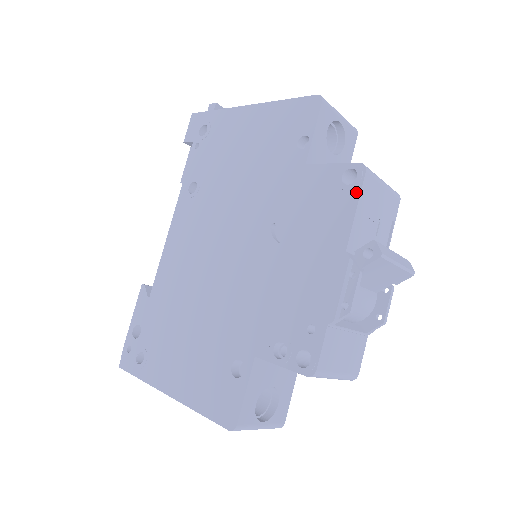
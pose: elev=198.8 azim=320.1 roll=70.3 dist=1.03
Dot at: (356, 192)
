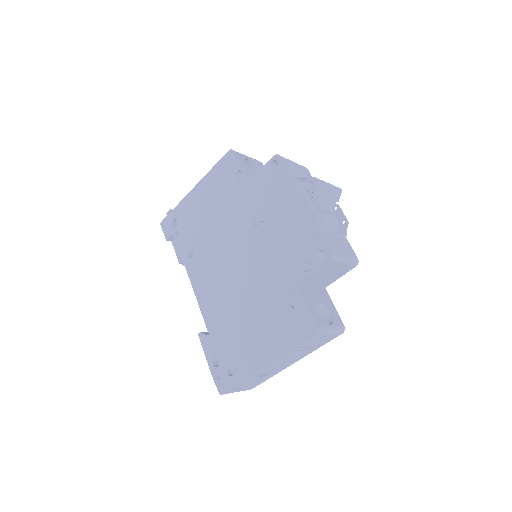
Dot at: (282, 167)
